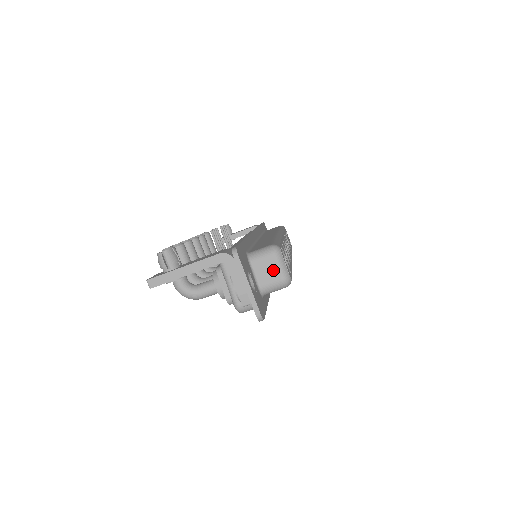
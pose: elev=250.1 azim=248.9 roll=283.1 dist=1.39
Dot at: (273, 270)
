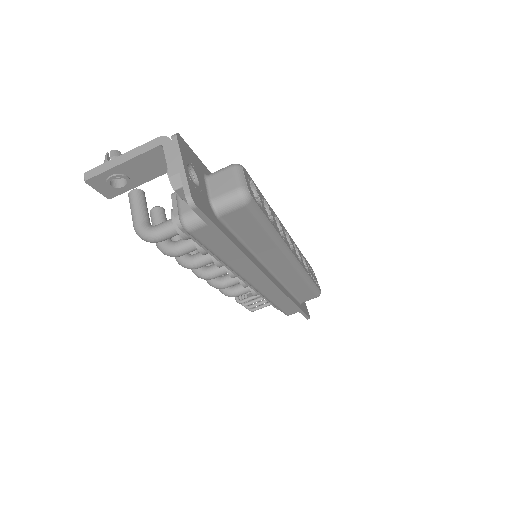
Dot at: (229, 182)
